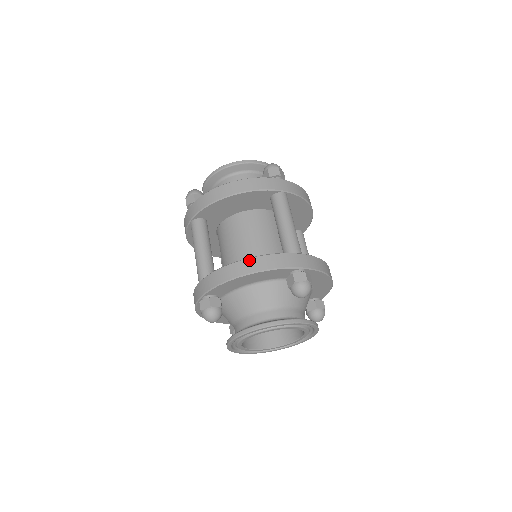
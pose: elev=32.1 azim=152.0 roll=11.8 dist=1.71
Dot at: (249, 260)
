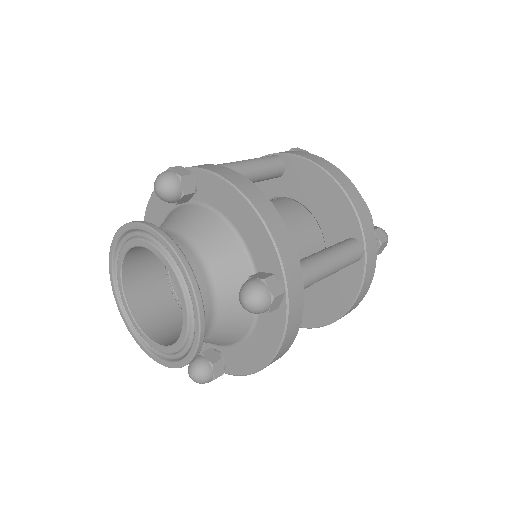
Dot at: occluded
